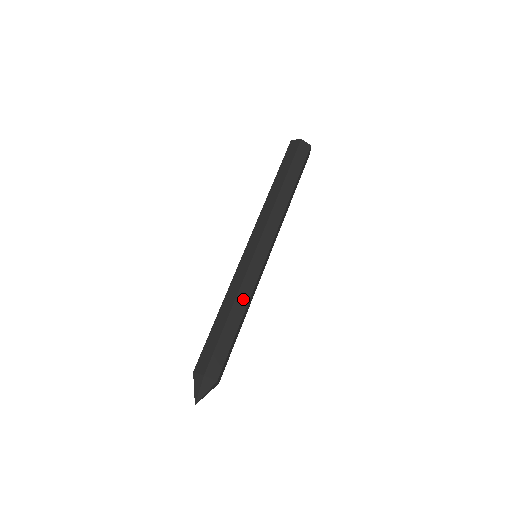
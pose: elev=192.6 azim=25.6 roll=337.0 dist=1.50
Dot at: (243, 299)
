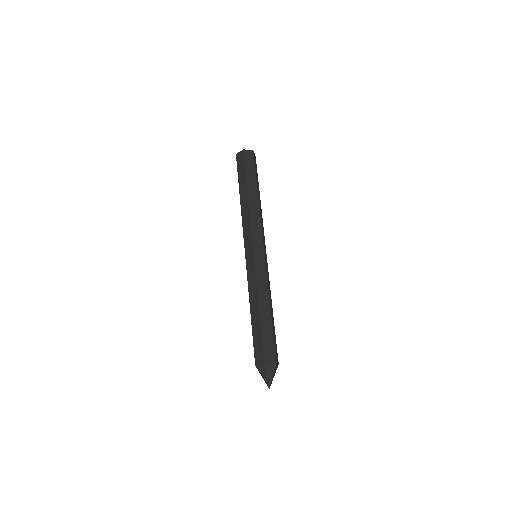
Dot at: (270, 294)
